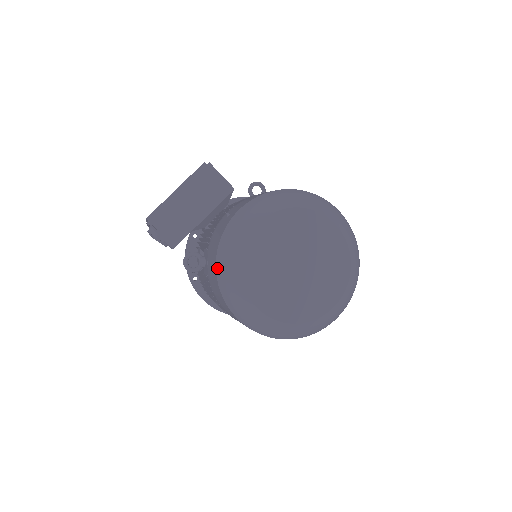
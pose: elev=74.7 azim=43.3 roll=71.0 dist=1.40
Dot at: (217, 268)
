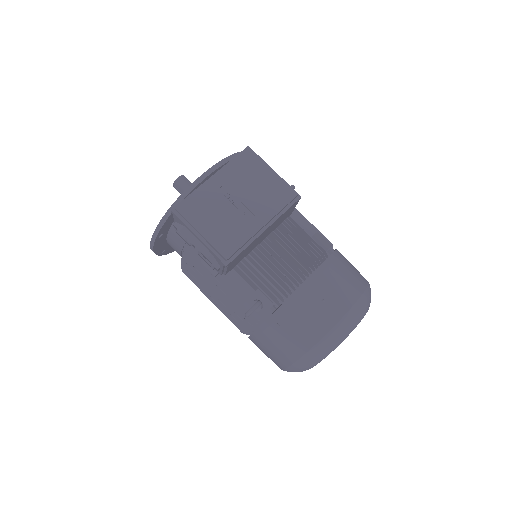
Dot at: (307, 355)
